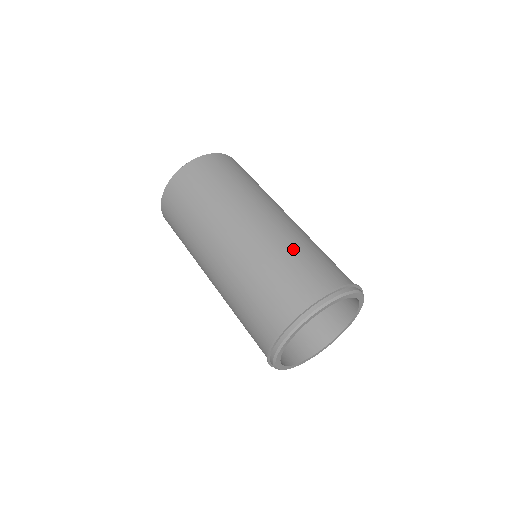
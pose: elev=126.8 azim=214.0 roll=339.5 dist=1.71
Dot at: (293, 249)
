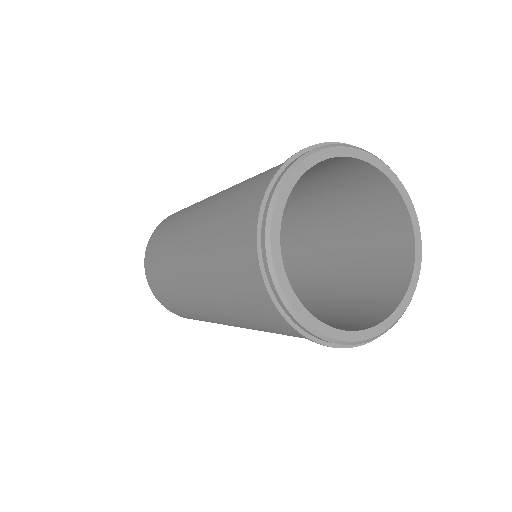
Dot at: (246, 181)
